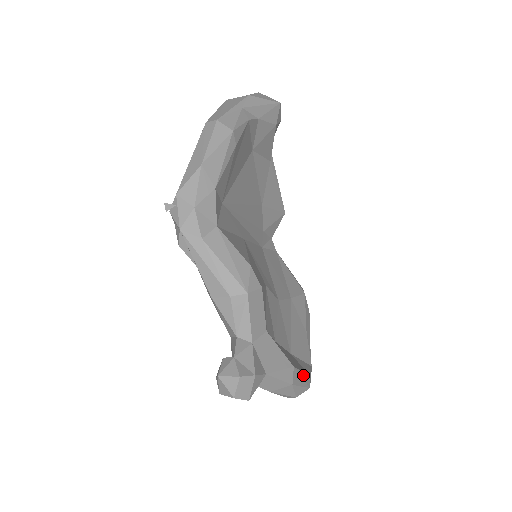
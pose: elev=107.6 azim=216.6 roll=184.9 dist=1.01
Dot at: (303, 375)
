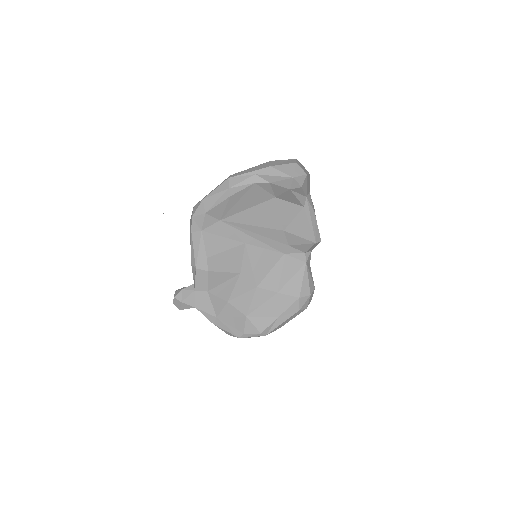
Dot at: (231, 328)
